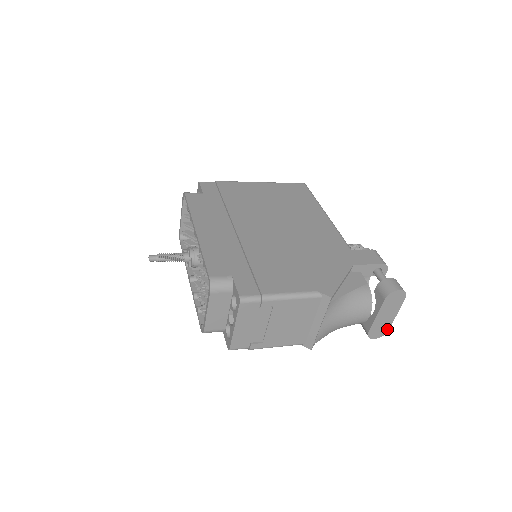
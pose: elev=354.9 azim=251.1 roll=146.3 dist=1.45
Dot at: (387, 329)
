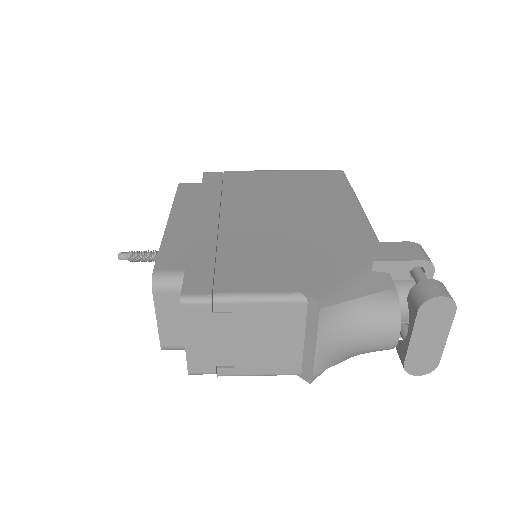
Dot at: (436, 361)
